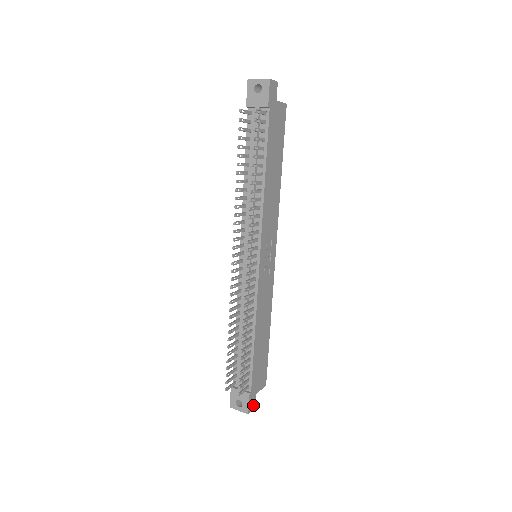
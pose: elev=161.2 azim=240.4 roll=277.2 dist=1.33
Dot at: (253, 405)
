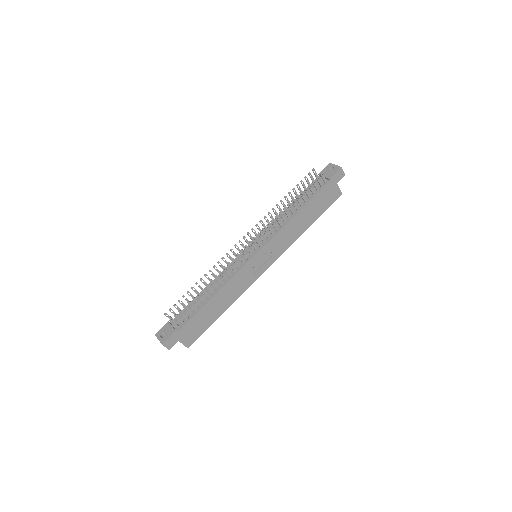
Dot at: (170, 345)
